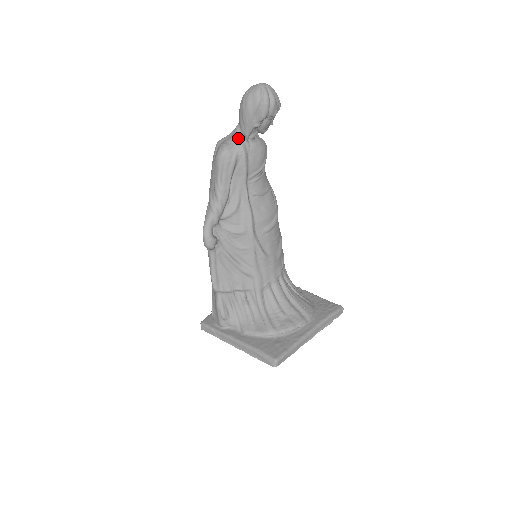
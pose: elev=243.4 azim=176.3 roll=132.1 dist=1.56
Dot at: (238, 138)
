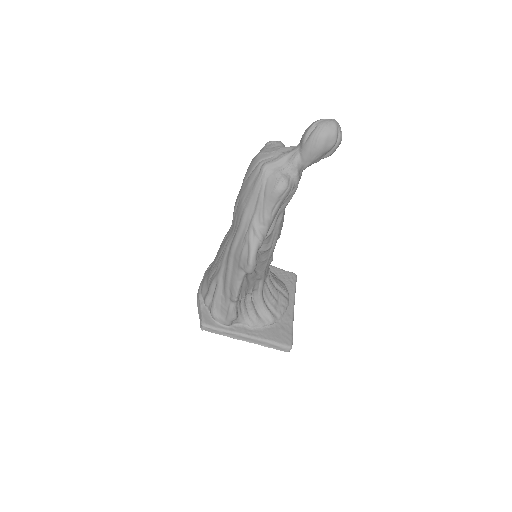
Dot at: (297, 170)
